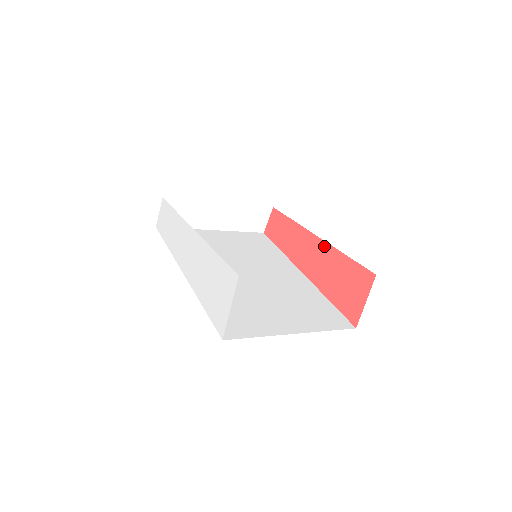
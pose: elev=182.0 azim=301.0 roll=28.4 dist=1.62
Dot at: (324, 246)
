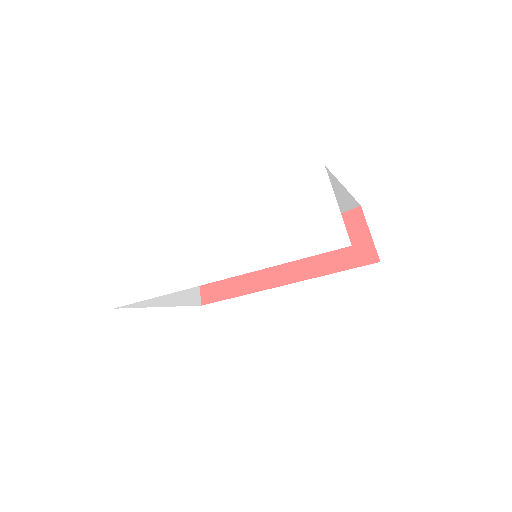
Dot at: occluded
